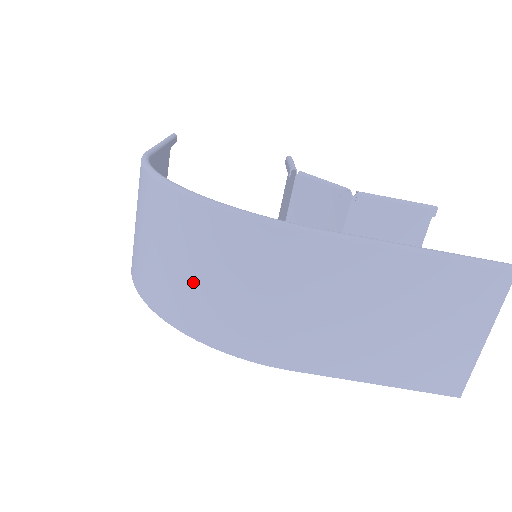
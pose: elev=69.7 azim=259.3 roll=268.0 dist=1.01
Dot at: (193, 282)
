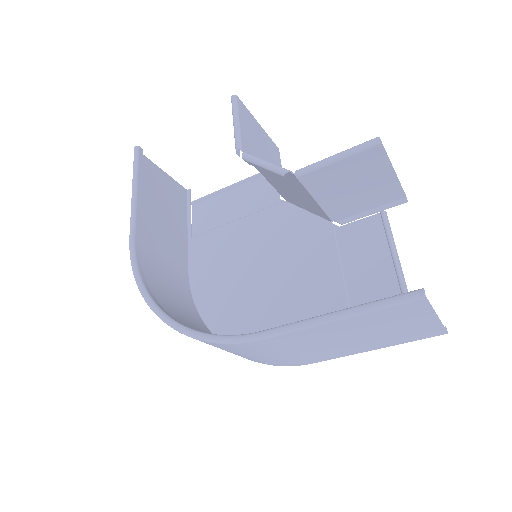
Dot at: occluded
